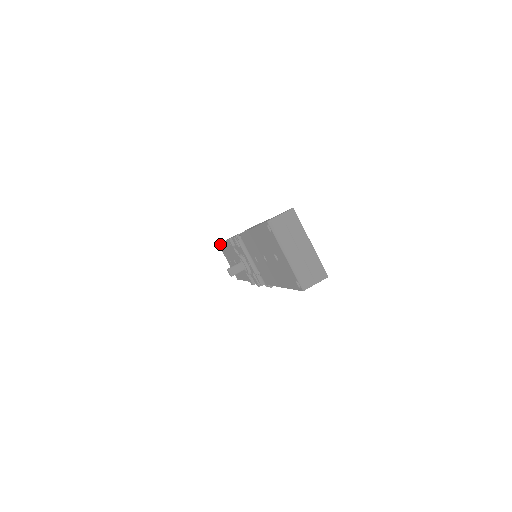
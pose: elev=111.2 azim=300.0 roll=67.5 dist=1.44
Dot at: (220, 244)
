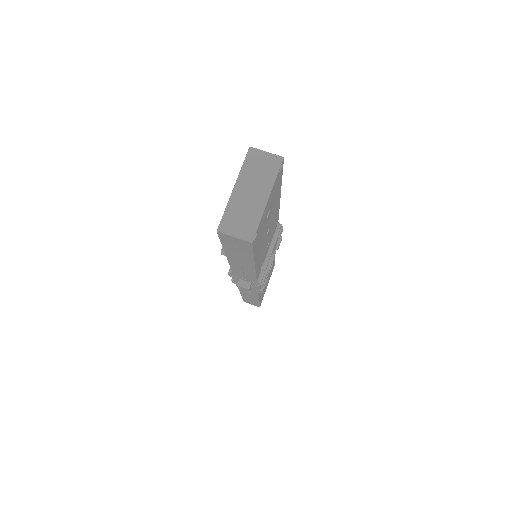
Dot at: occluded
